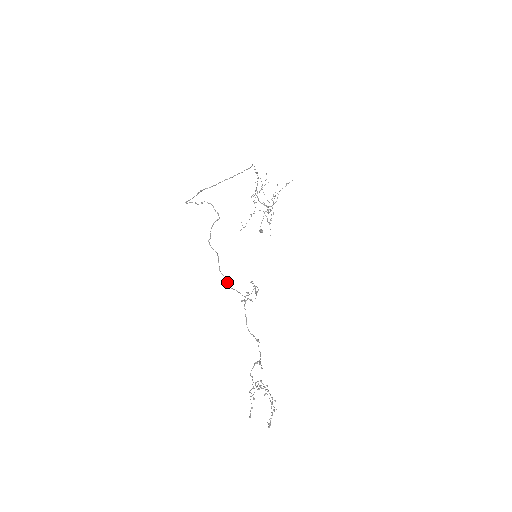
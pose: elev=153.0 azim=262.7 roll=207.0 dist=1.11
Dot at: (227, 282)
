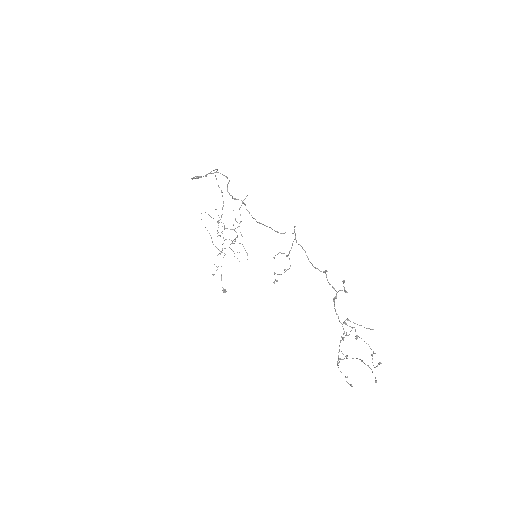
Dot at: (269, 227)
